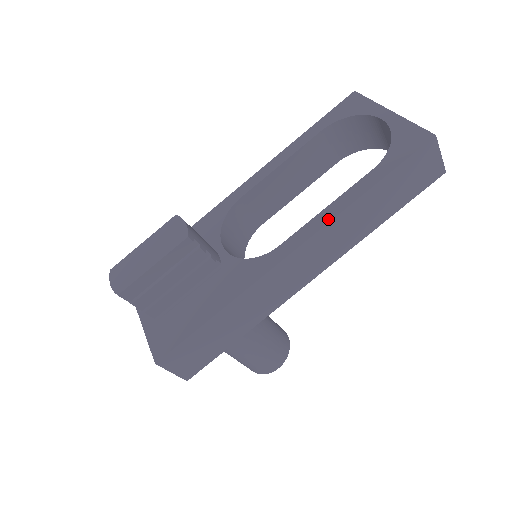
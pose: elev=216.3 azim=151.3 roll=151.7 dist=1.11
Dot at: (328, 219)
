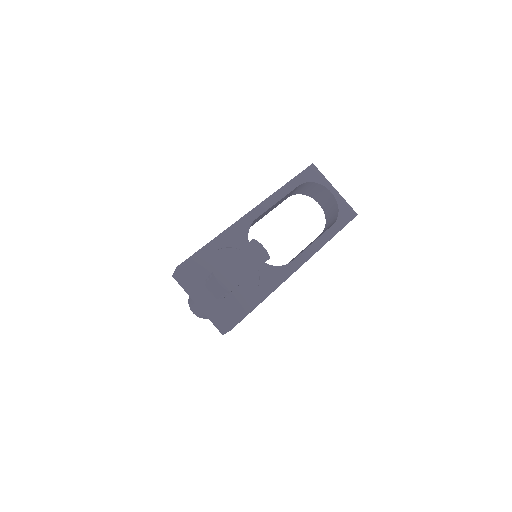
Dot at: (316, 250)
